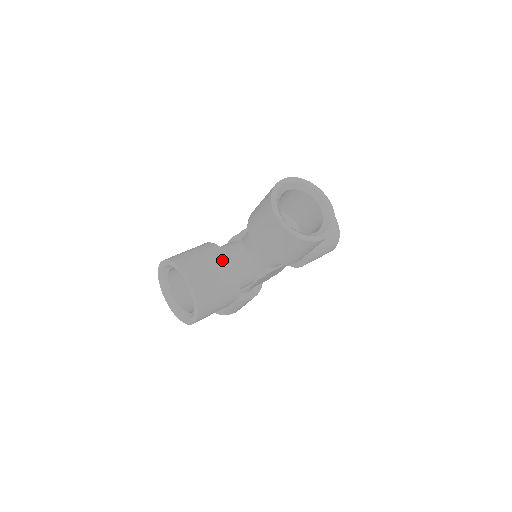
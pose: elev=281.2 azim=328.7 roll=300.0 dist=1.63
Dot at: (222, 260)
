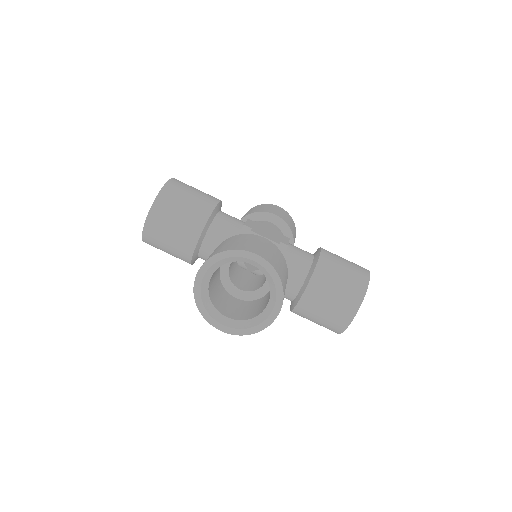
Dot at: (190, 234)
